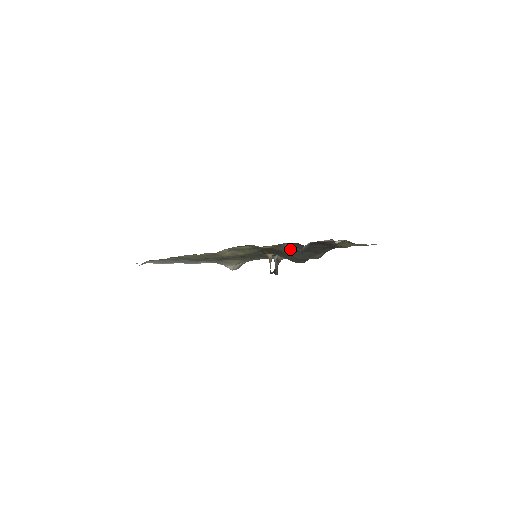
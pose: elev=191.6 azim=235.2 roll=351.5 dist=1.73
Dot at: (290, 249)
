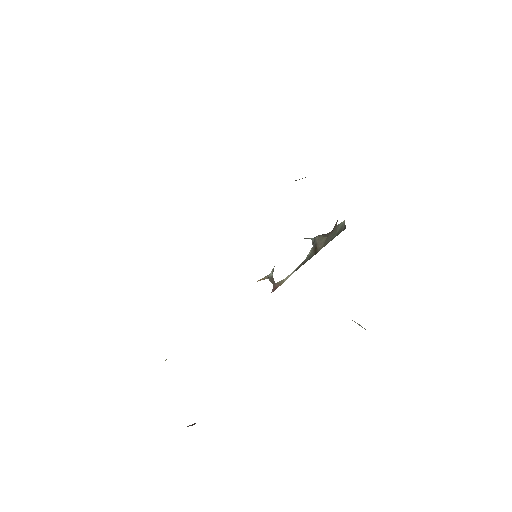
Dot at: occluded
